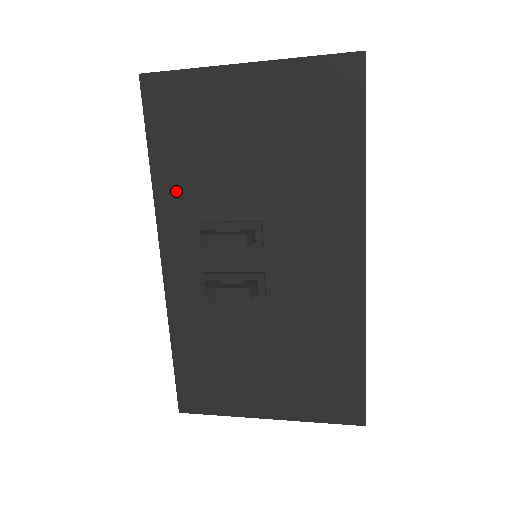
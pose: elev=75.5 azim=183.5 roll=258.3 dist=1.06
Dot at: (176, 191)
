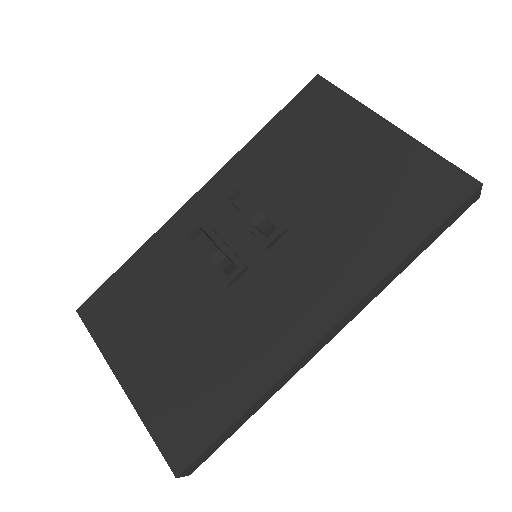
Dot at: (257, 159)
